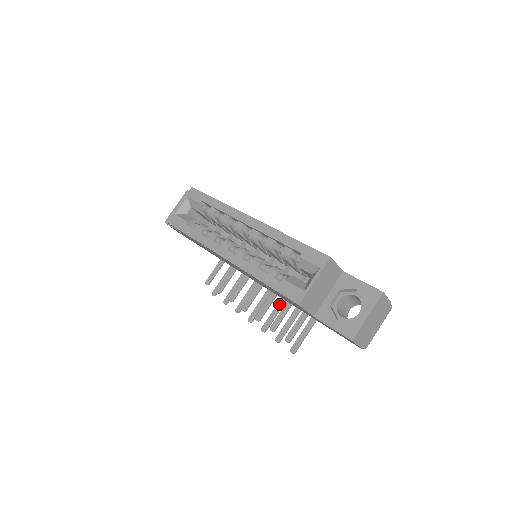
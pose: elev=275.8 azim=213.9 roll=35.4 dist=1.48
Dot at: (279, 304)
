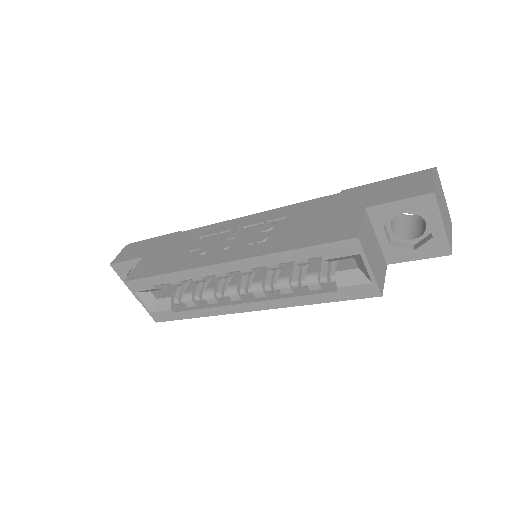
Dot at: occluded
